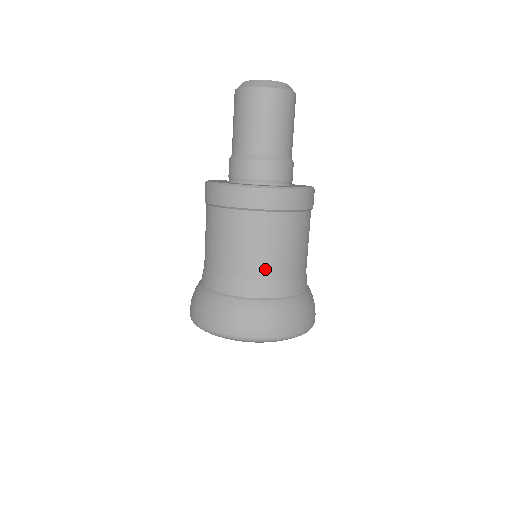
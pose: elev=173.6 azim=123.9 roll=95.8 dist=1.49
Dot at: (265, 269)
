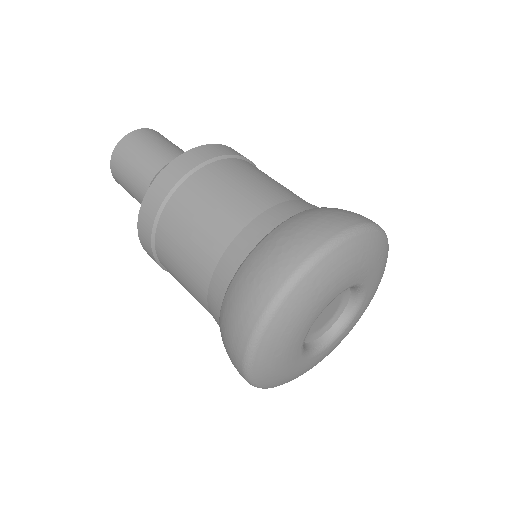
Dot at: (282, 193)
